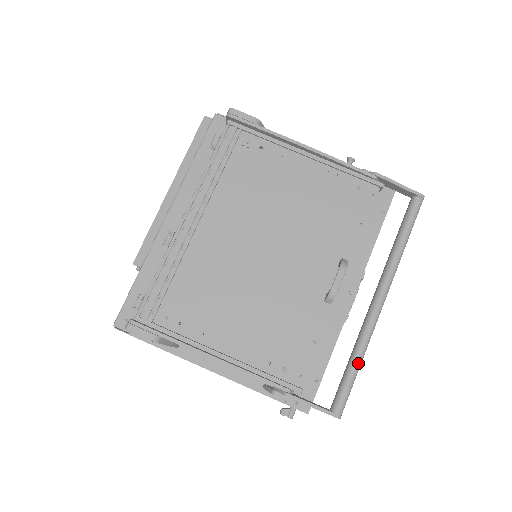
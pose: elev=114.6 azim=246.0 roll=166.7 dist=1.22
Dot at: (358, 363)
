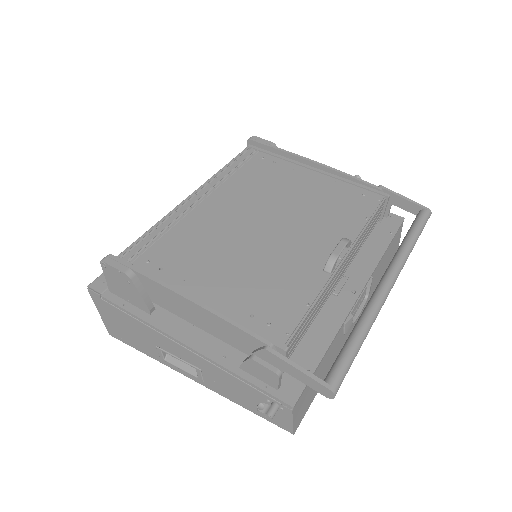
Dot at: (360, 335)
